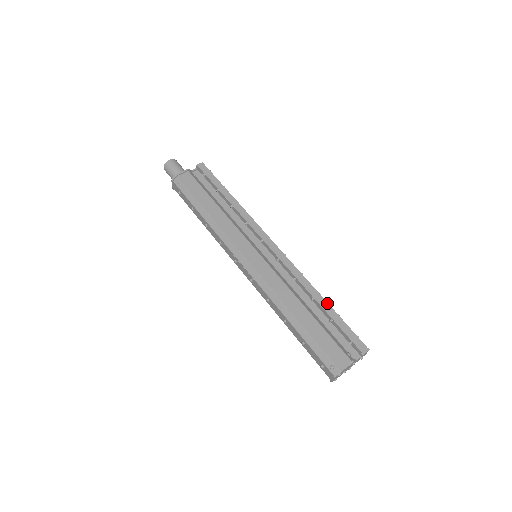
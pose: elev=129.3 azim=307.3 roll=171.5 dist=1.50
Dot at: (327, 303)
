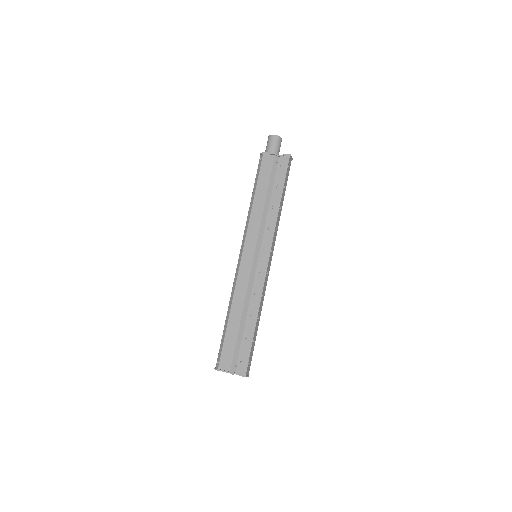
Dot at: (255, 328)
